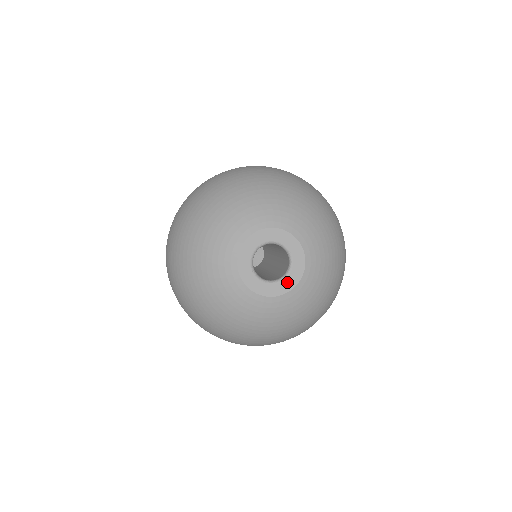
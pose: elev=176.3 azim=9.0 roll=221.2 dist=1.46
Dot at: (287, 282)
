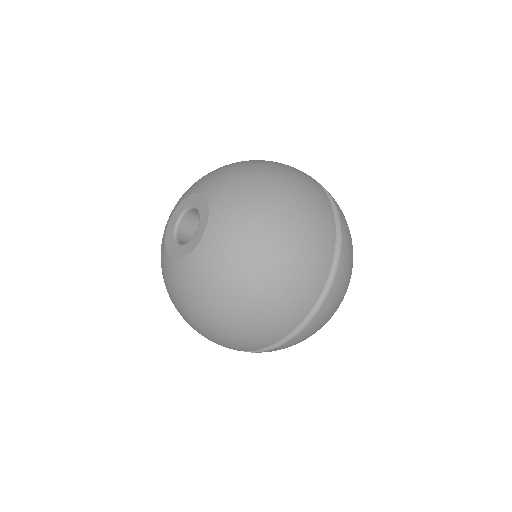
Dot at: (184, 249)
